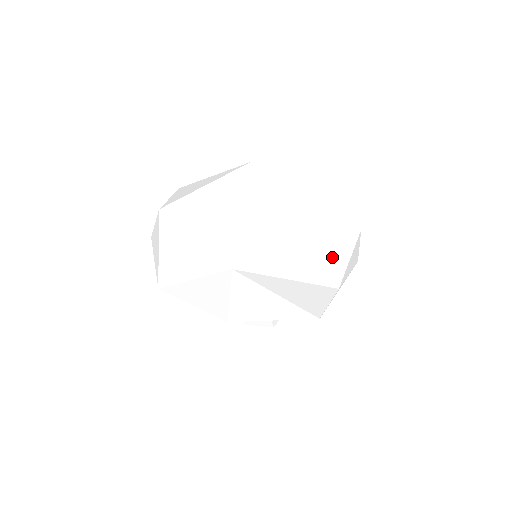
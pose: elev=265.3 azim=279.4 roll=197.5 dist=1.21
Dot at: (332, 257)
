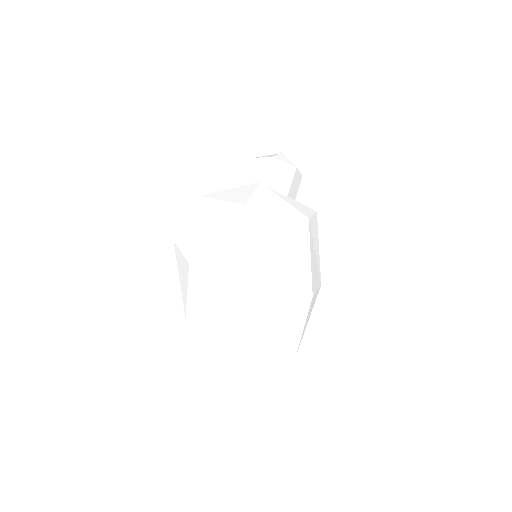
Dot at: occluded
